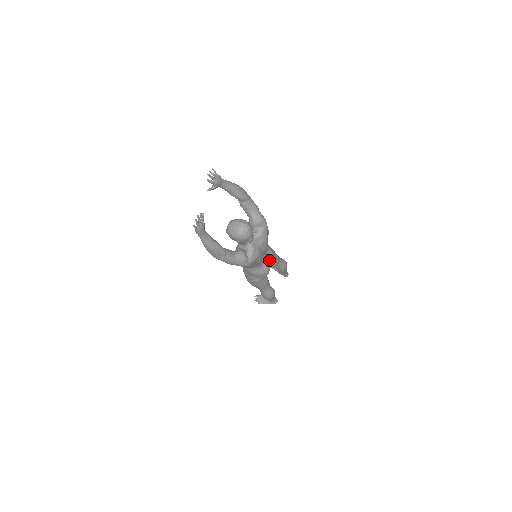
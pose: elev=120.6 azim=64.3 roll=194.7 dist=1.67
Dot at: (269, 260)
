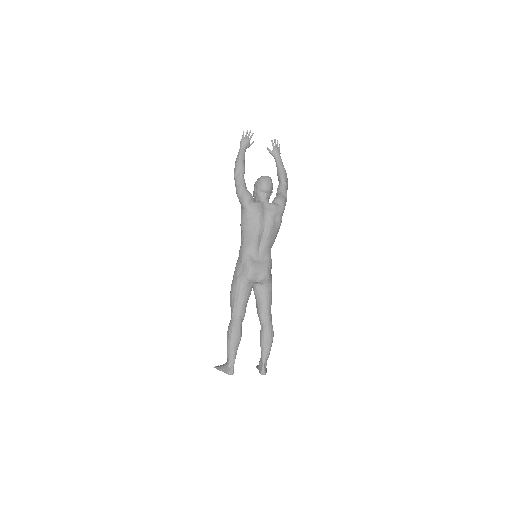
Dot at: (262, 264)
